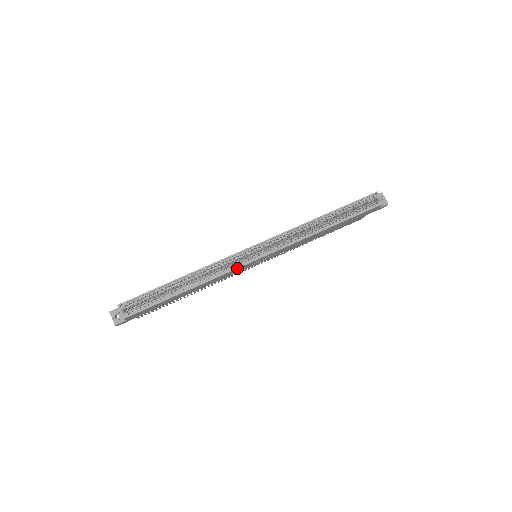
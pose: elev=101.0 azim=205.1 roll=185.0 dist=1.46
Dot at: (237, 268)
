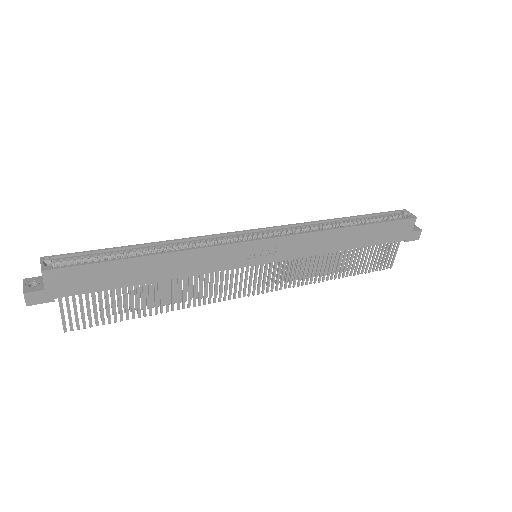
Dot at: (229, 243)
